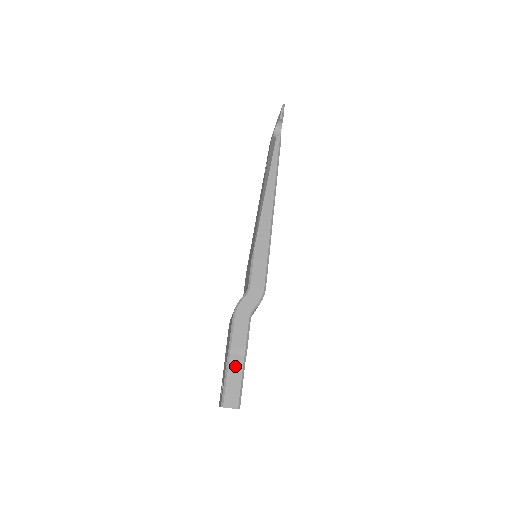
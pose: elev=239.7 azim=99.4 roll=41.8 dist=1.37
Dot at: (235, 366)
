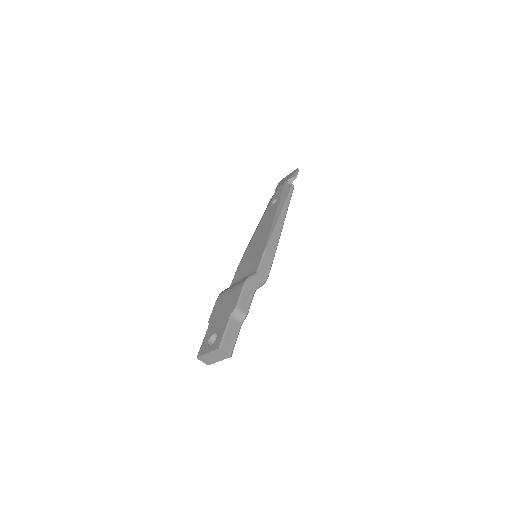
Dot at: (236, 322)
